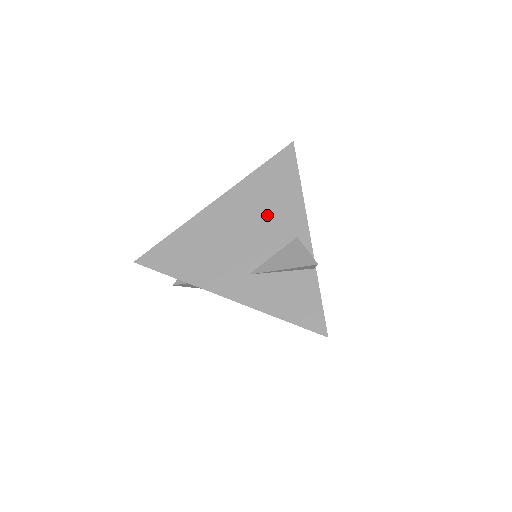
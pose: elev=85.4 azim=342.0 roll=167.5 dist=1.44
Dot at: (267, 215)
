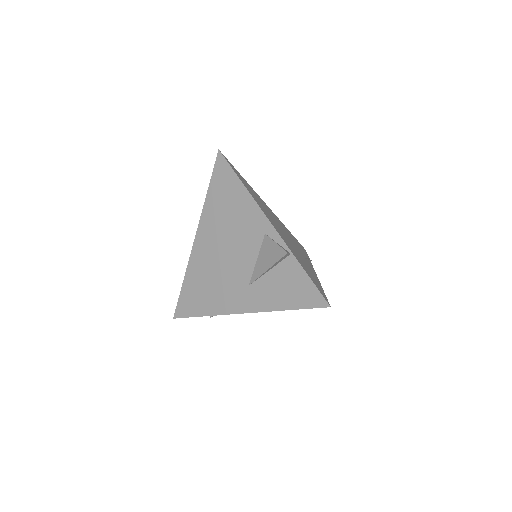
Dot at: (235, 228)
